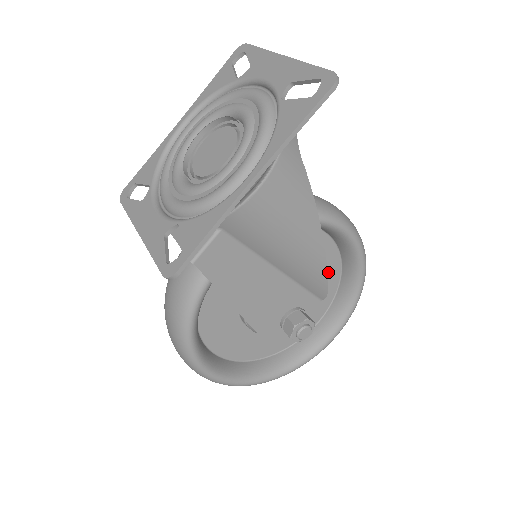
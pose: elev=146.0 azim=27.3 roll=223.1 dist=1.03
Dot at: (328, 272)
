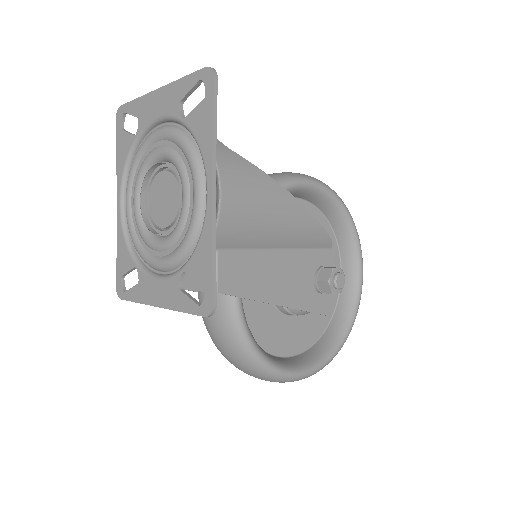
Dot at: occluded
